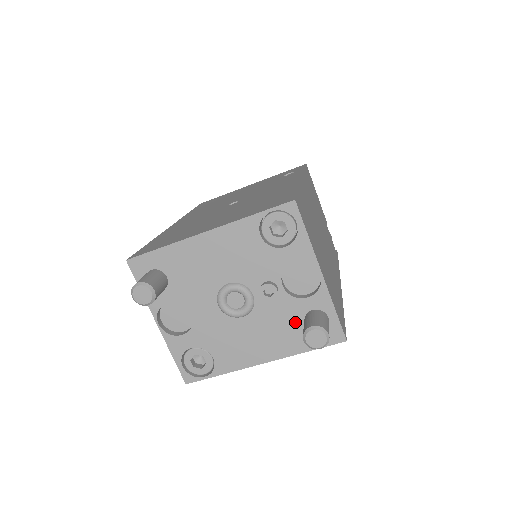
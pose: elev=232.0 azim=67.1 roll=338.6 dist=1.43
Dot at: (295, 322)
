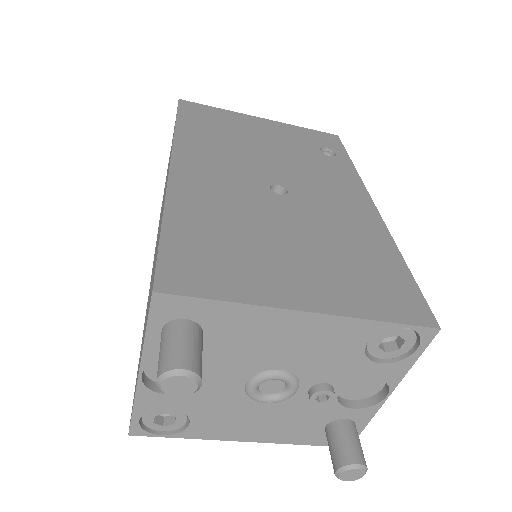
Dot at: (318, 422)
